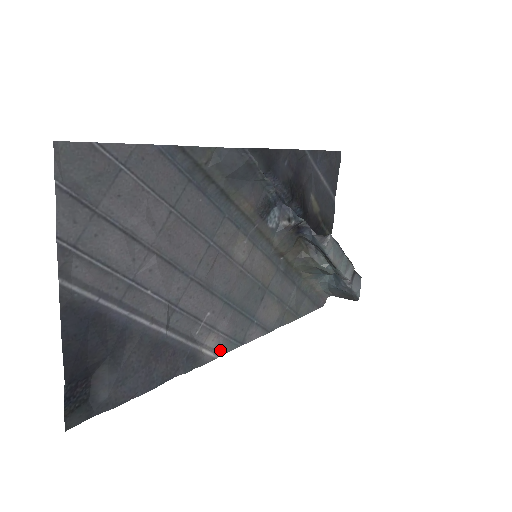
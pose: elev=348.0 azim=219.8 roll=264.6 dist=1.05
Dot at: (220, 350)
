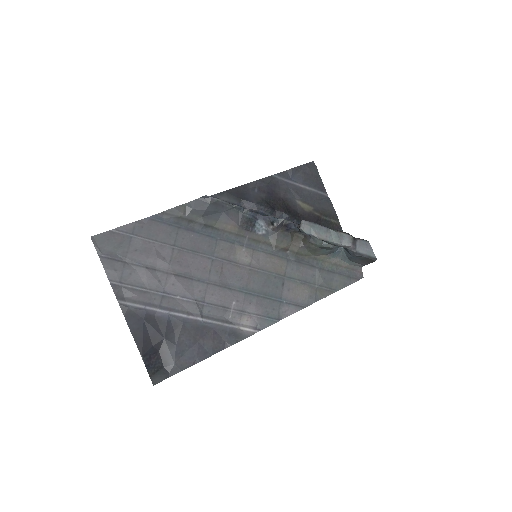
Dot at: (258, 327)
